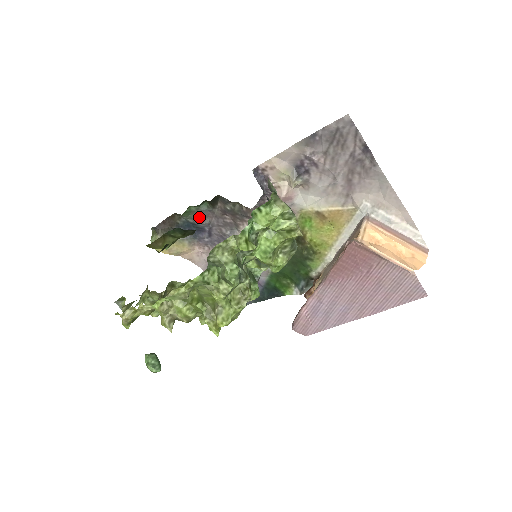
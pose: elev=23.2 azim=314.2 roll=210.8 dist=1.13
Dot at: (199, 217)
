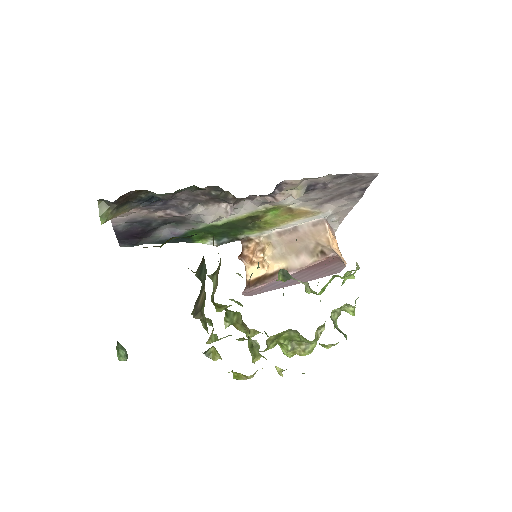
Dot at: (172, 195)
